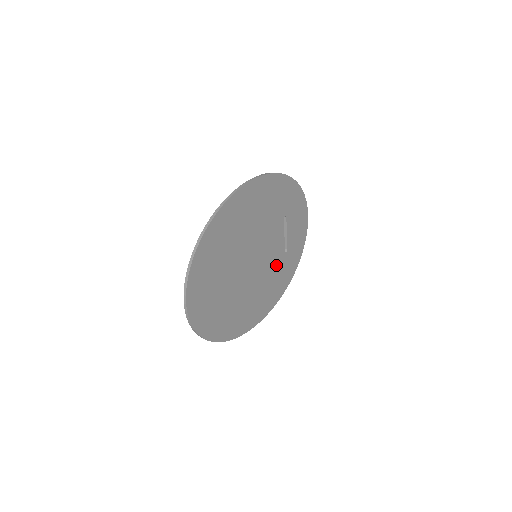
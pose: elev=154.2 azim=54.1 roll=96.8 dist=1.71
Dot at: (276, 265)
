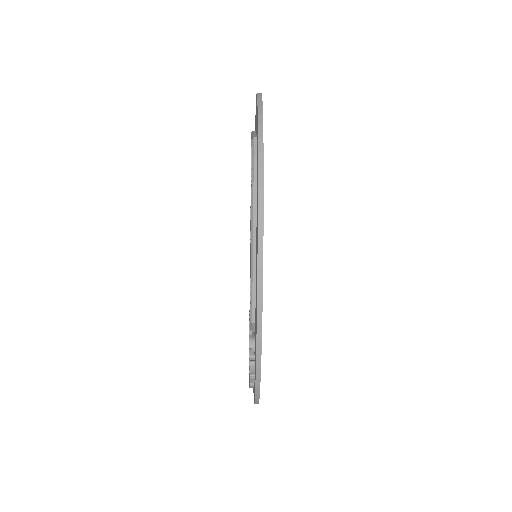
Dot at: occluded
